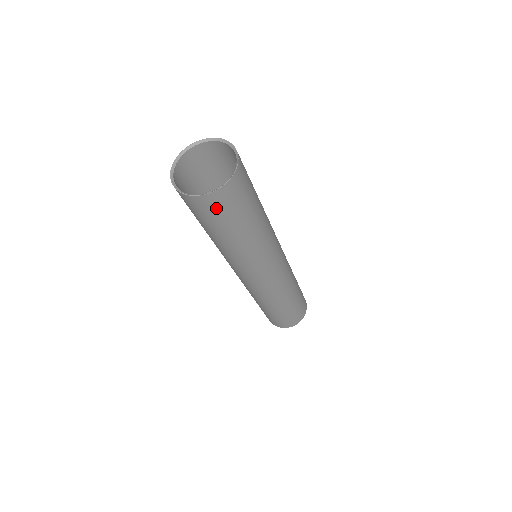
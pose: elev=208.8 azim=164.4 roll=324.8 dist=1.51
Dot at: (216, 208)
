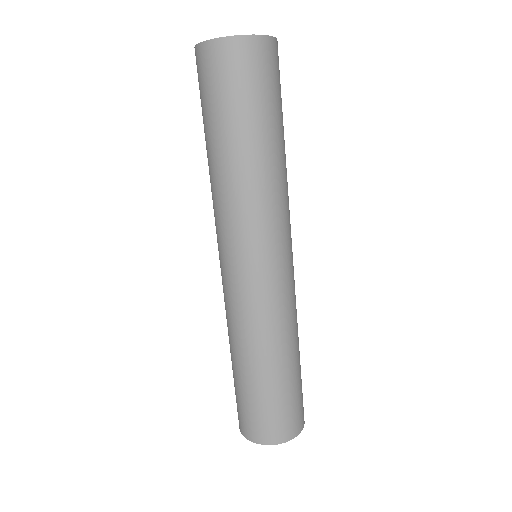
Dot at: (206, 74)
